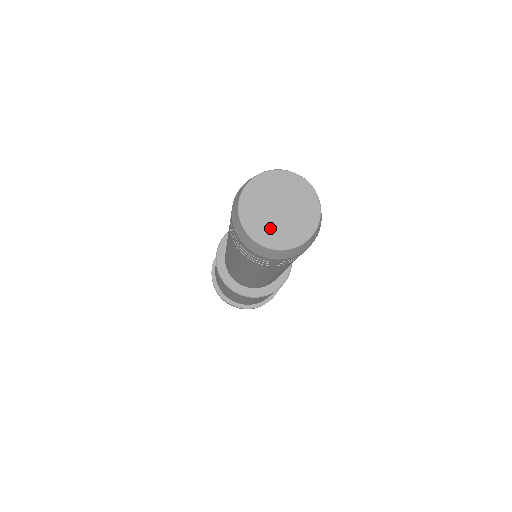
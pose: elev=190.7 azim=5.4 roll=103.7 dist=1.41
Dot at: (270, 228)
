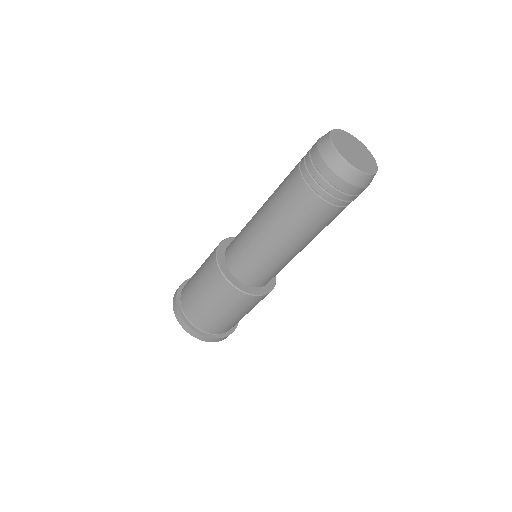
Dot at: (348, 154)
